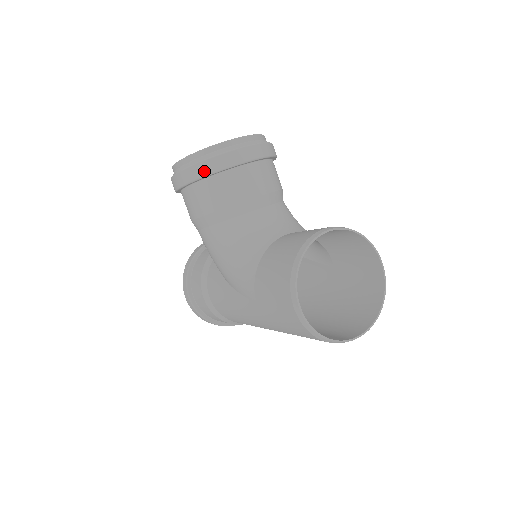
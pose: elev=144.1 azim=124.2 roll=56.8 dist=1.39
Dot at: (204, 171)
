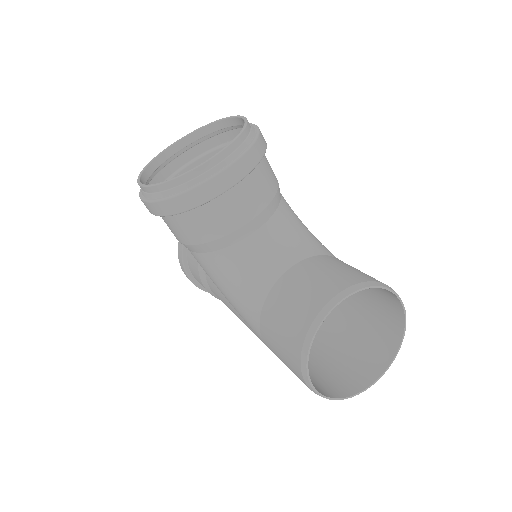
Dot at: (179, 208)
